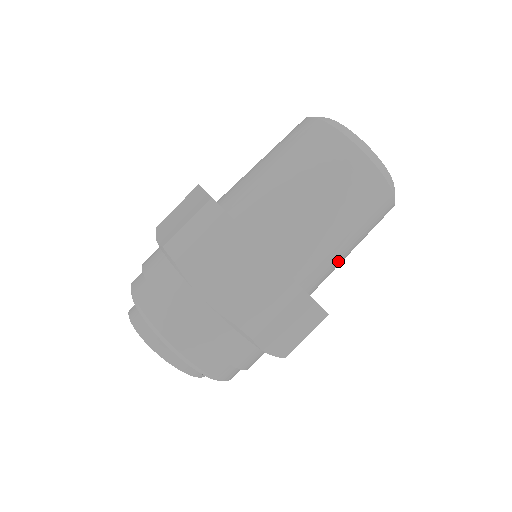
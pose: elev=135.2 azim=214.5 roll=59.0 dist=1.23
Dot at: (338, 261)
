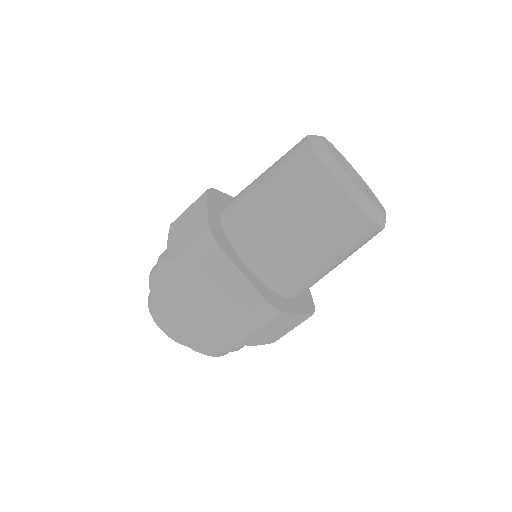
Dot at: (324, 275)
